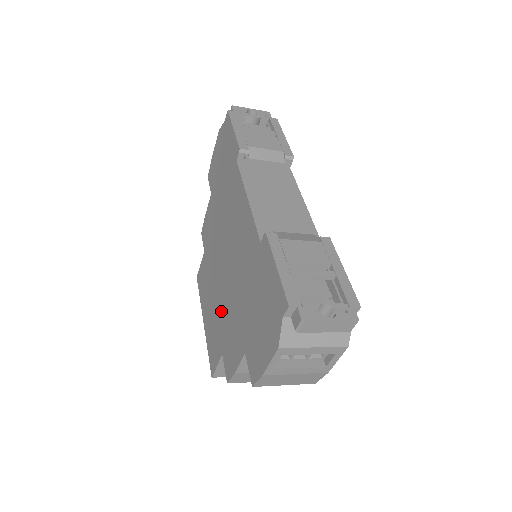
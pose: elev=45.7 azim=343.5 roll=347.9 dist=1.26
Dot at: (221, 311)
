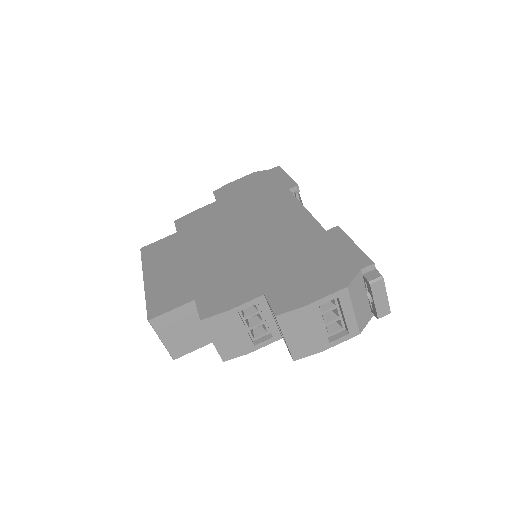
Dot at: (208, 269)
